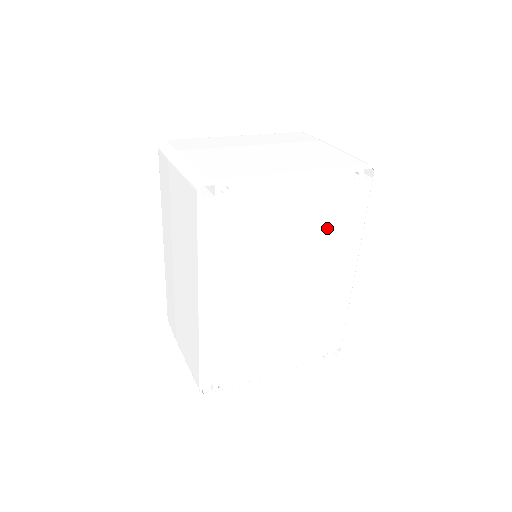
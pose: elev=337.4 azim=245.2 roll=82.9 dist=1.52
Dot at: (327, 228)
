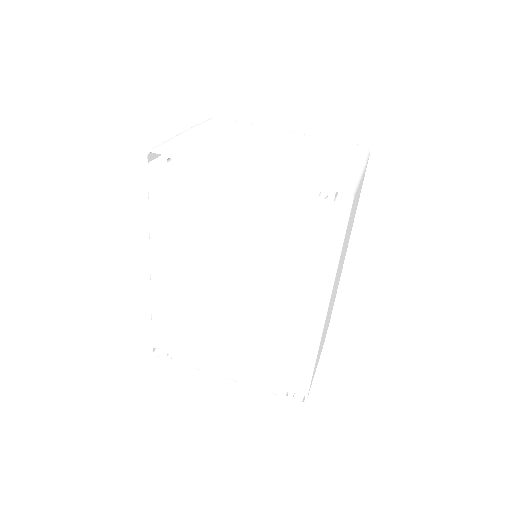
Dot at: (285, 245)
